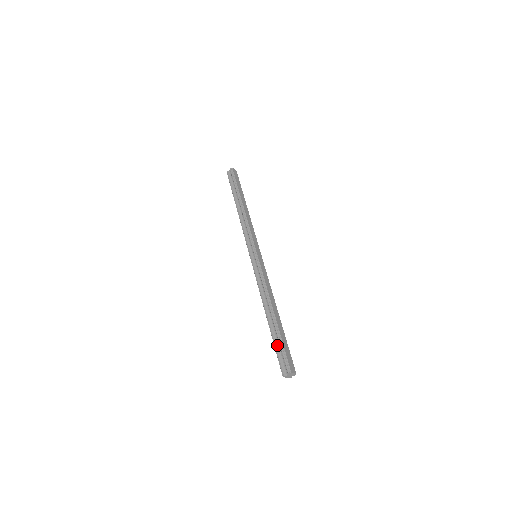
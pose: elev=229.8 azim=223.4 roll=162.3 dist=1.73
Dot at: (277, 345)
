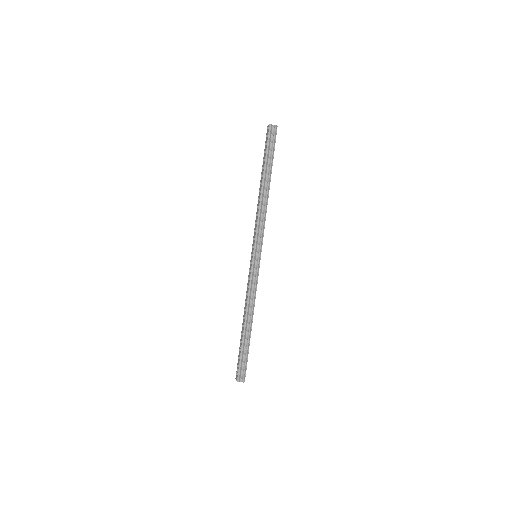
Dot at: (243, 355)
